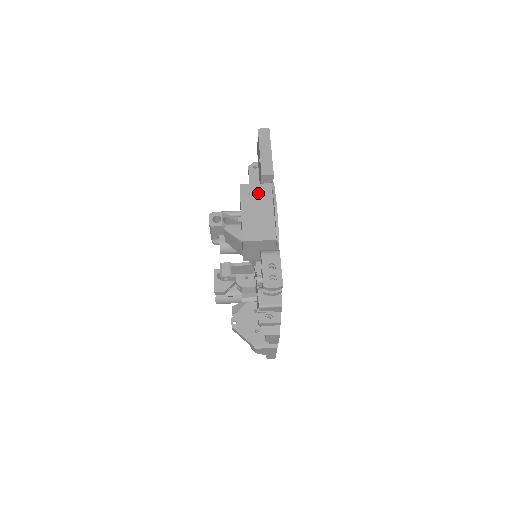
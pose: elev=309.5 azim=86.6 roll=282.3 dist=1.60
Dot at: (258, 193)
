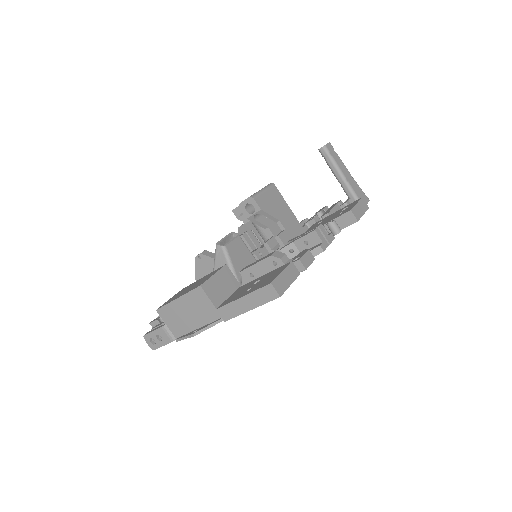
Dot at: (204, 308)
